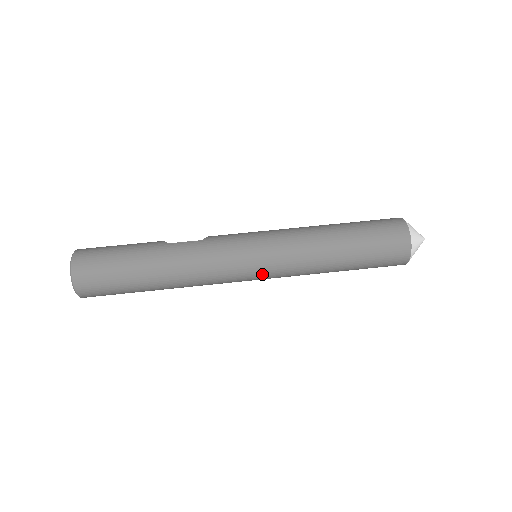
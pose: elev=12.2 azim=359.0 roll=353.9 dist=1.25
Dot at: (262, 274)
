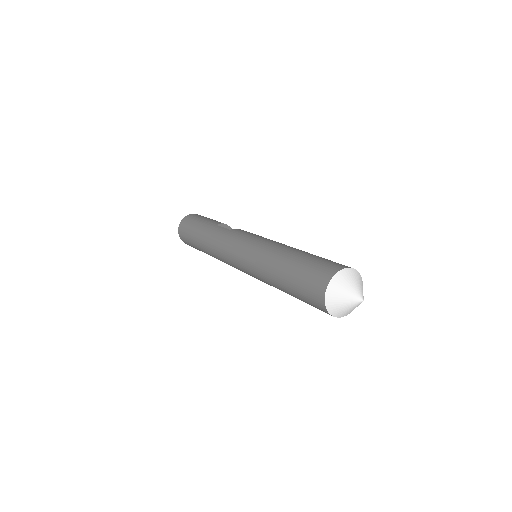
Dot at: (243, 270)
